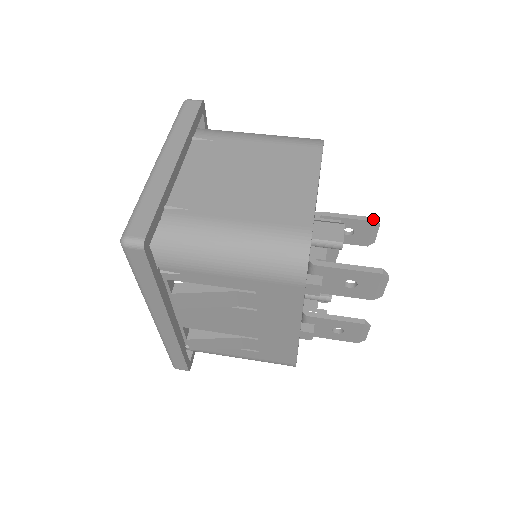
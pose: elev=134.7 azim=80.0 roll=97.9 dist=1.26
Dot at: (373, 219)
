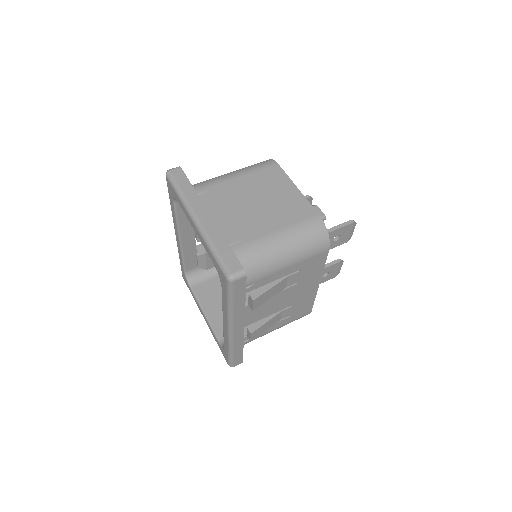
Dot at: (308, 196)
